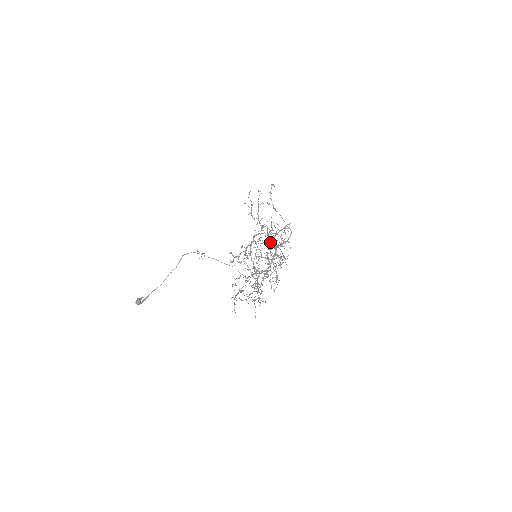
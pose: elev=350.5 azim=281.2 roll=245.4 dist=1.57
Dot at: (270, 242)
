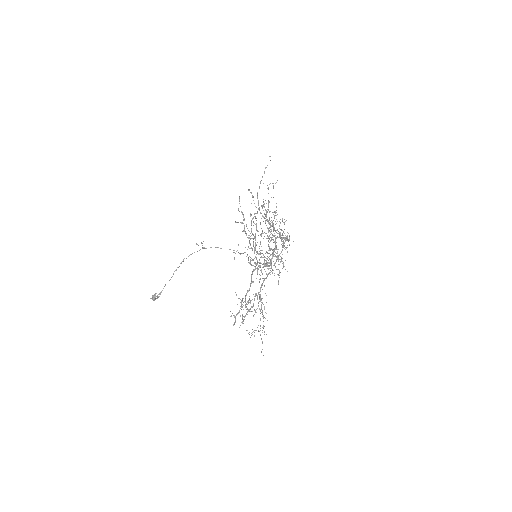
Dot at: occluded
